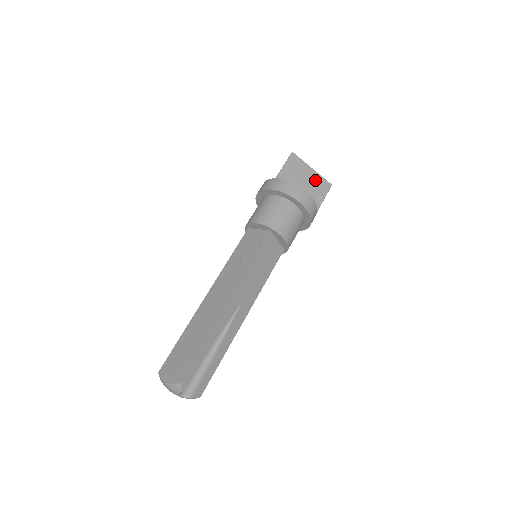
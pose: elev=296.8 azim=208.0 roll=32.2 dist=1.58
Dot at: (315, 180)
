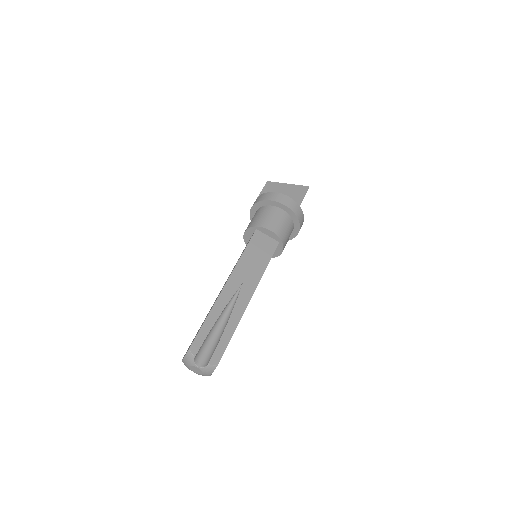
Dot at: (292, 189)
